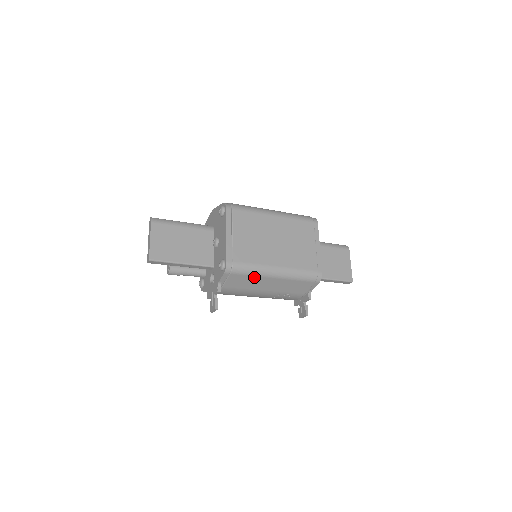
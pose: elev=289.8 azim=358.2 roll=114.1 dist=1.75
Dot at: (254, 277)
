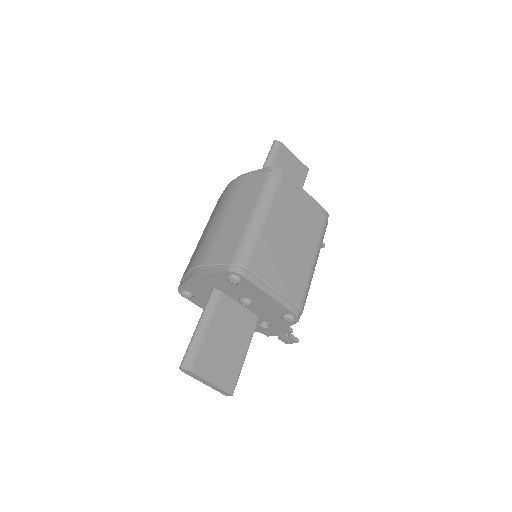
Dot at: occluded
